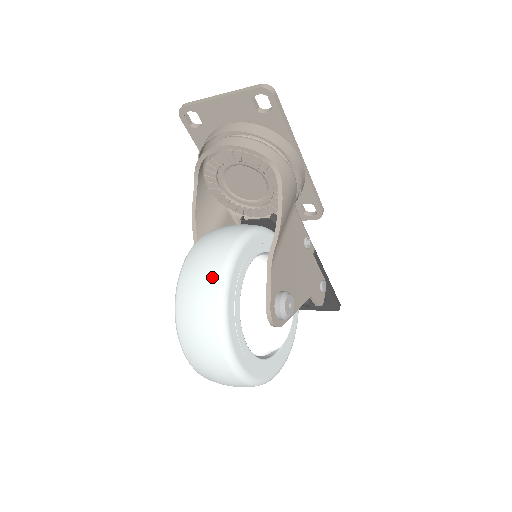
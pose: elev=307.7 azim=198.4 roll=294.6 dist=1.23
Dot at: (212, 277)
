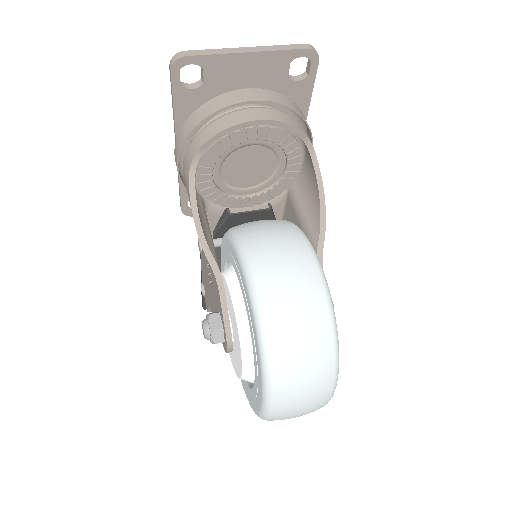
Dot at: (316, 294)
